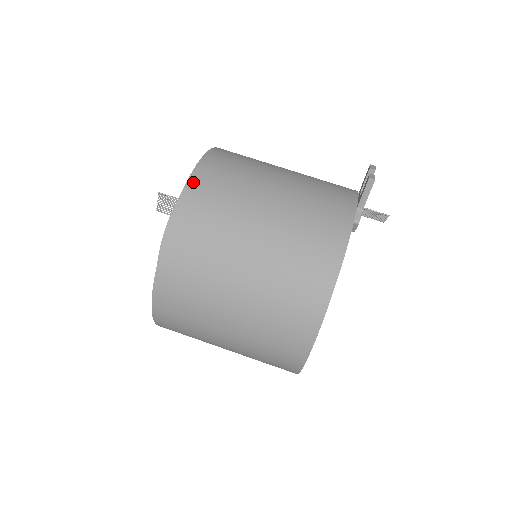
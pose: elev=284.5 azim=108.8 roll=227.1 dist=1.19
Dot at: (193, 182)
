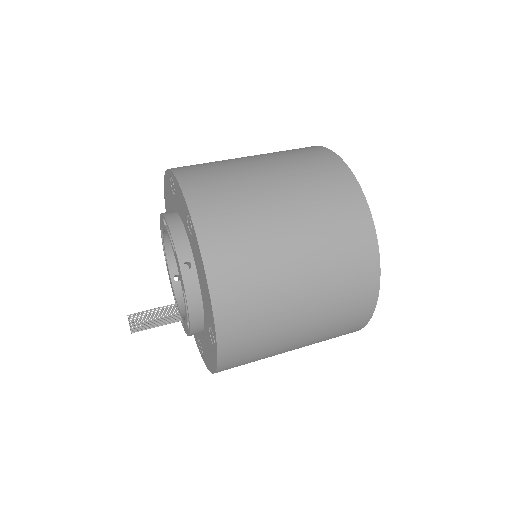
Dot at: occluded
